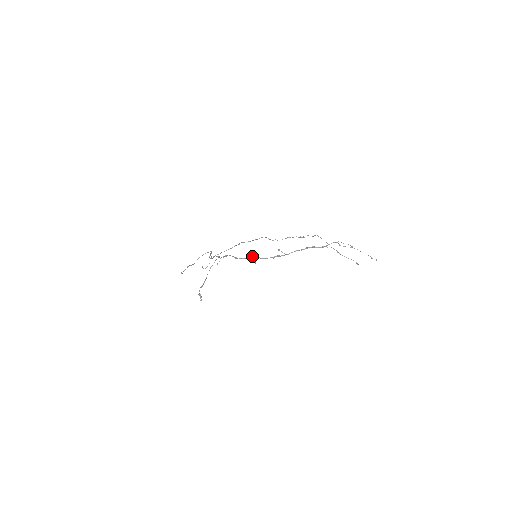
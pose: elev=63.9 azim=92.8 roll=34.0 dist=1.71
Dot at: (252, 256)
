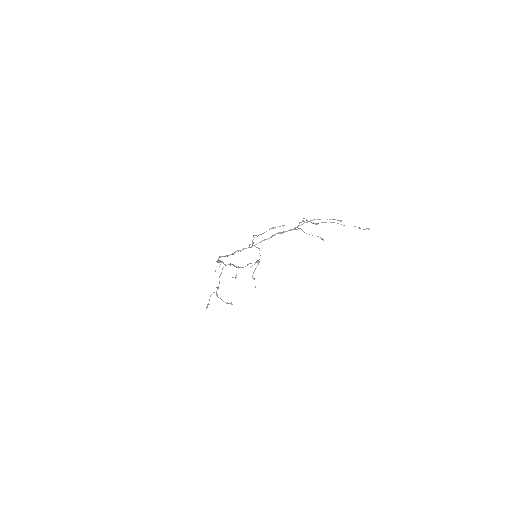
Dot at: (219, 256)
